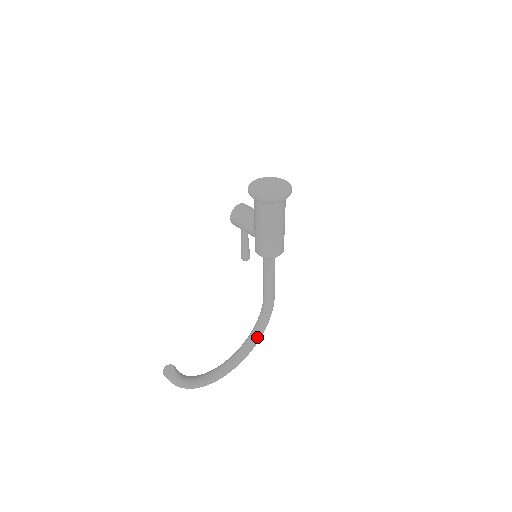
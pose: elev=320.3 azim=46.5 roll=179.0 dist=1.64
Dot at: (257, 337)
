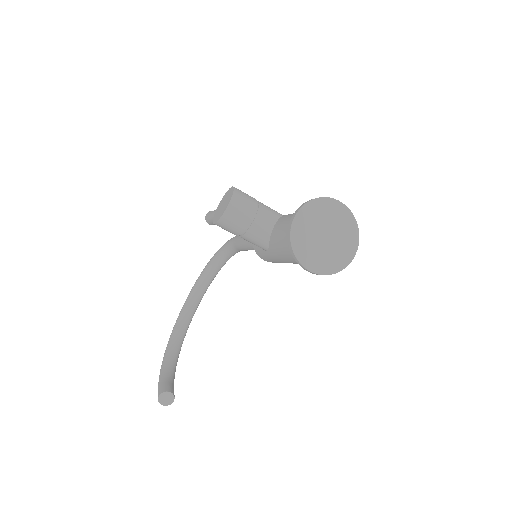
Dot at: occluded
